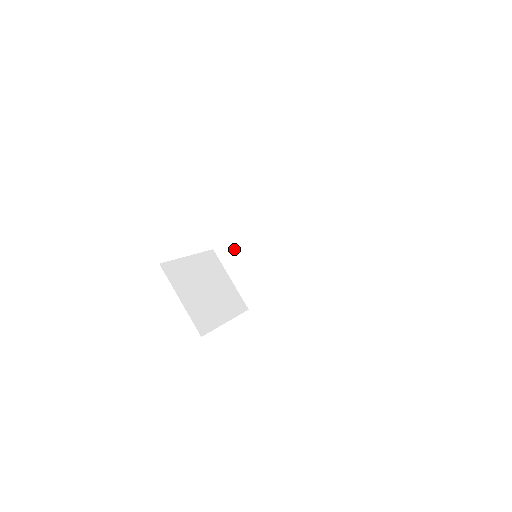
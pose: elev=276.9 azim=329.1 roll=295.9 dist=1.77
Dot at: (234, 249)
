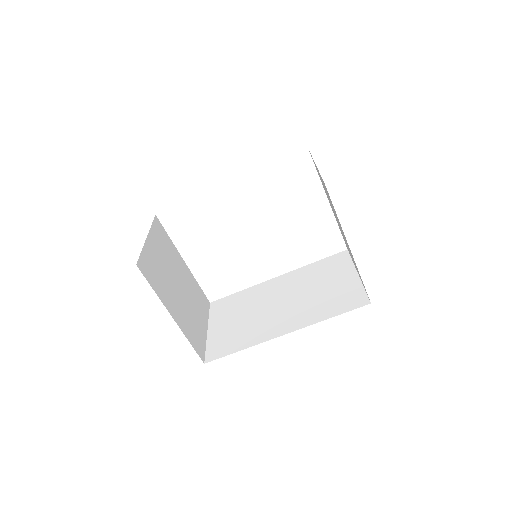
Dot at: (233, 303)
